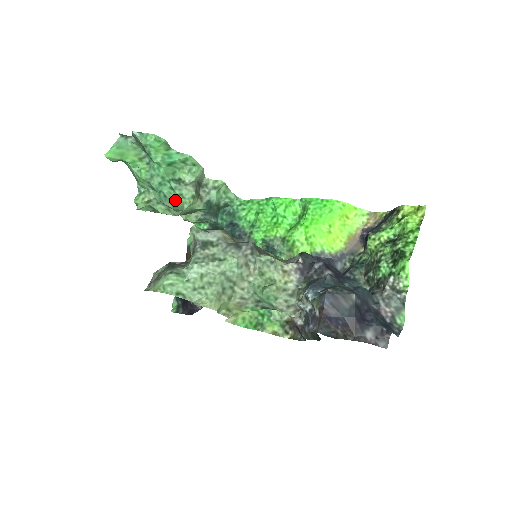
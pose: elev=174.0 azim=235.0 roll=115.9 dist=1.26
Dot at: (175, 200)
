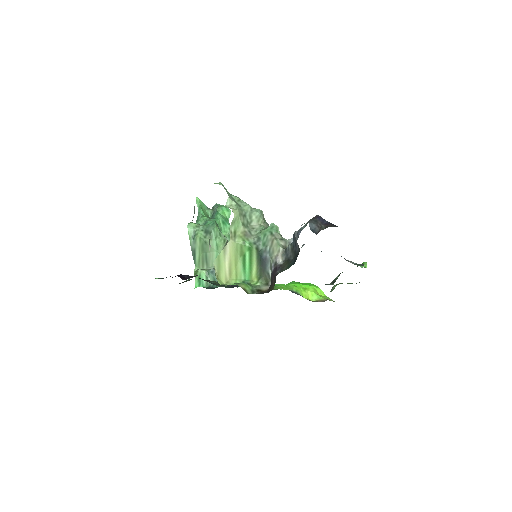
Dot at: occluded
